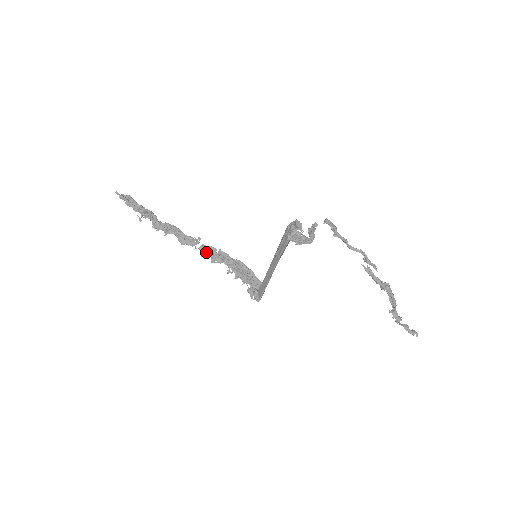
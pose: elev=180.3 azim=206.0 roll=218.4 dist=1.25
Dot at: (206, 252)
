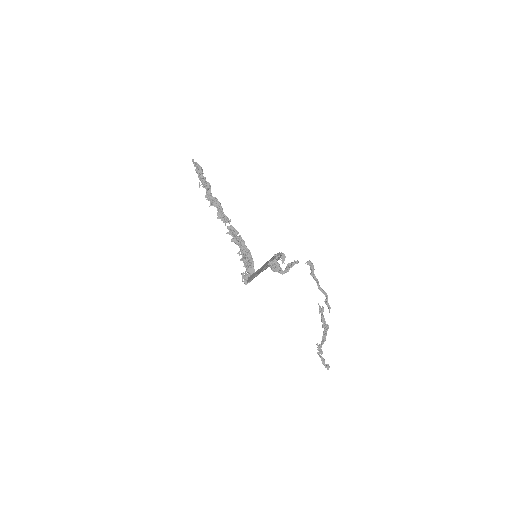
Dot at: (231, 232)
